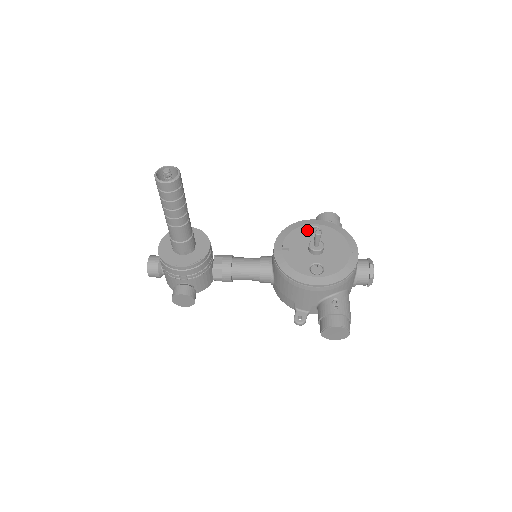
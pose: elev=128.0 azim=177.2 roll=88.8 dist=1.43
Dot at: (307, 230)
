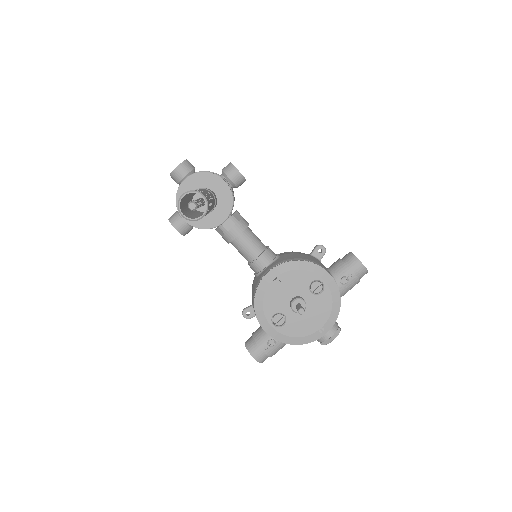
Dot at: (312, 281)
